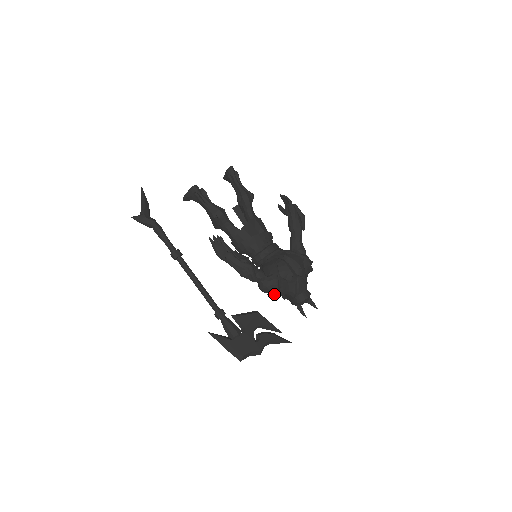
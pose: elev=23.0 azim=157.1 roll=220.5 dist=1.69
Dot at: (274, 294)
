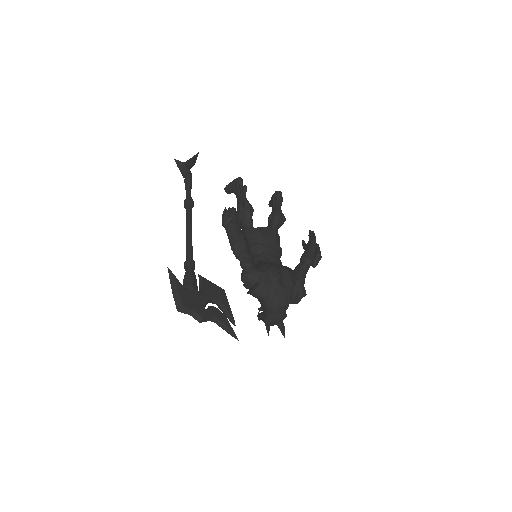
Dot at: (251, 288)
